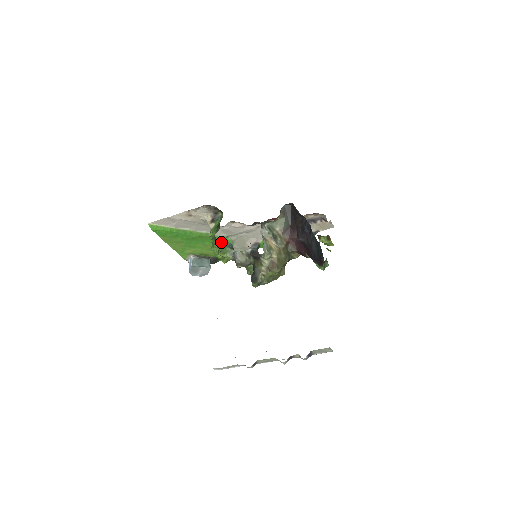
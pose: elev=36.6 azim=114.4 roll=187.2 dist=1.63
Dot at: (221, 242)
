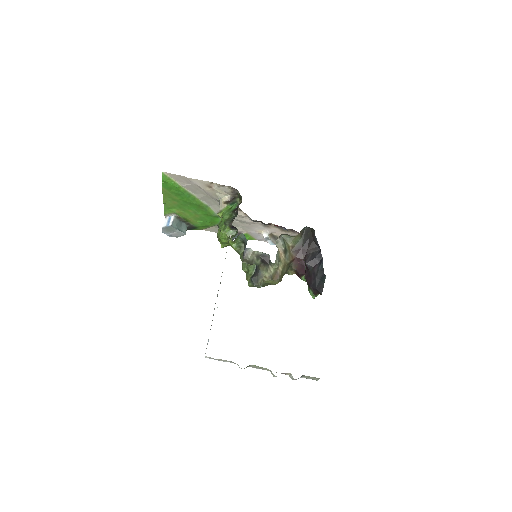
Dot at: (234, 230)
